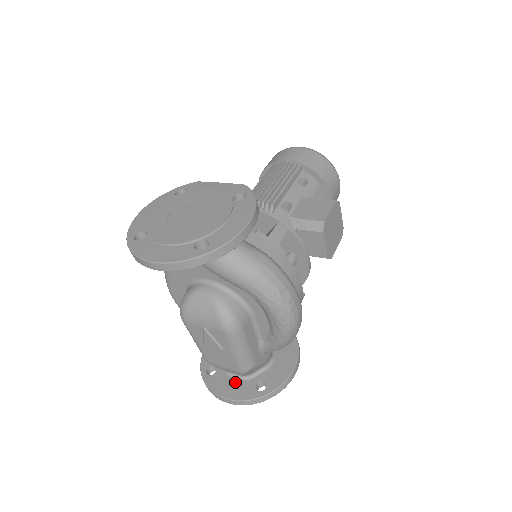
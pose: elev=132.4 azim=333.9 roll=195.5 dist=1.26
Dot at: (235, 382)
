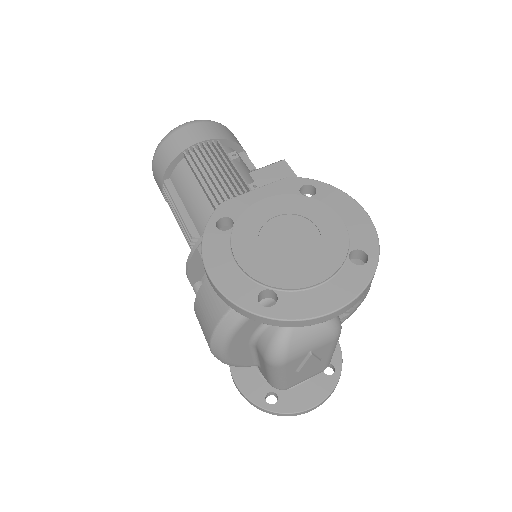
Dot at: (305, 386)
